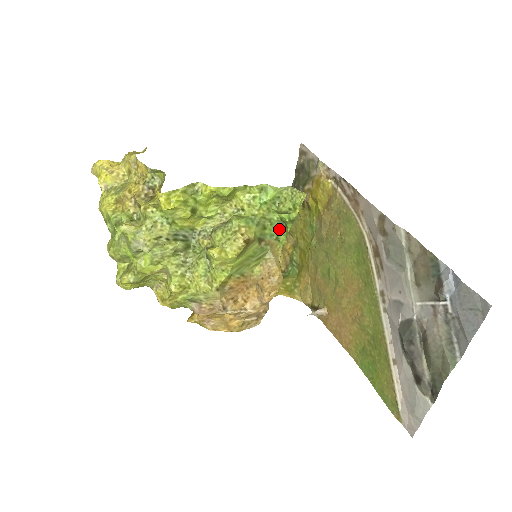
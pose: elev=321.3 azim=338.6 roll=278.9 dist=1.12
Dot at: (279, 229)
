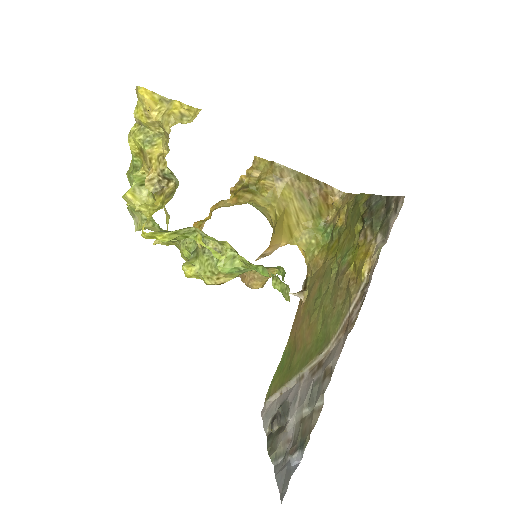
Dot at: (281, 267)
